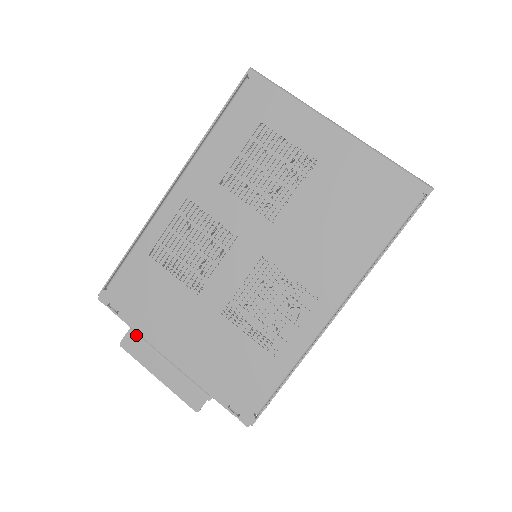
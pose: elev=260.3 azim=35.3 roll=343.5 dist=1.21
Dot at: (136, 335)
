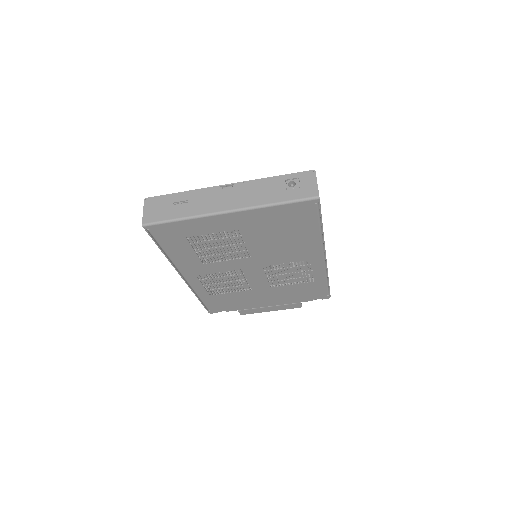
Dot at: (243, 310)
